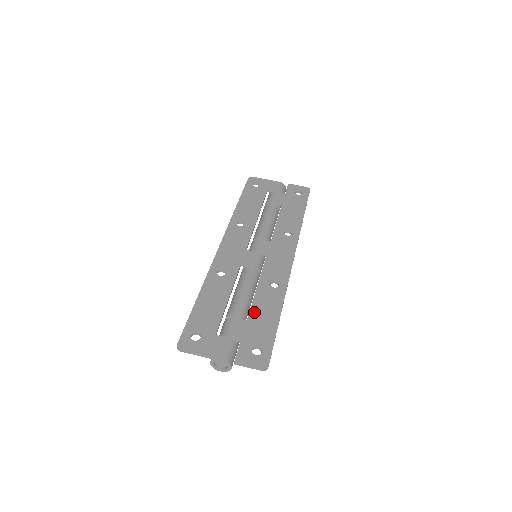
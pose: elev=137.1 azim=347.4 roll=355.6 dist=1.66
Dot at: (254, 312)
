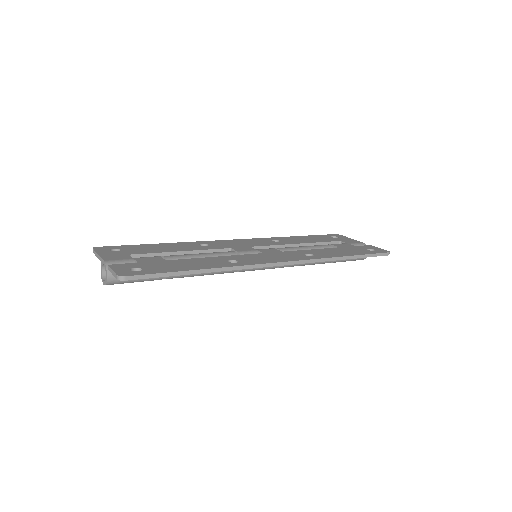
Dot at: (182, 260)
